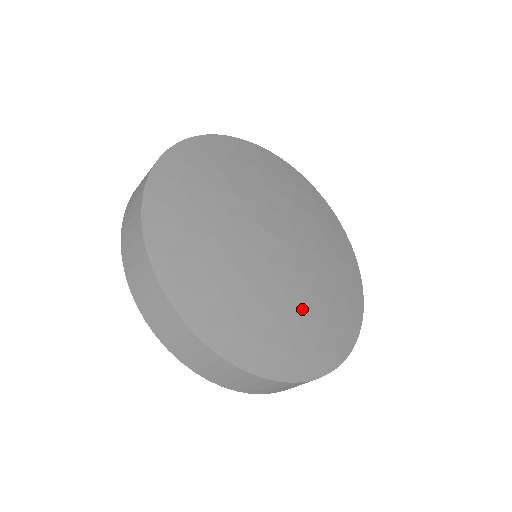
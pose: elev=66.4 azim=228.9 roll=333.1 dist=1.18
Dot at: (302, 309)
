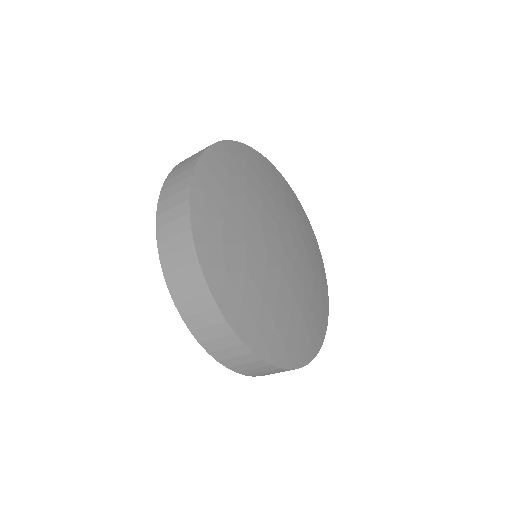
Dot at: (267, 293)
